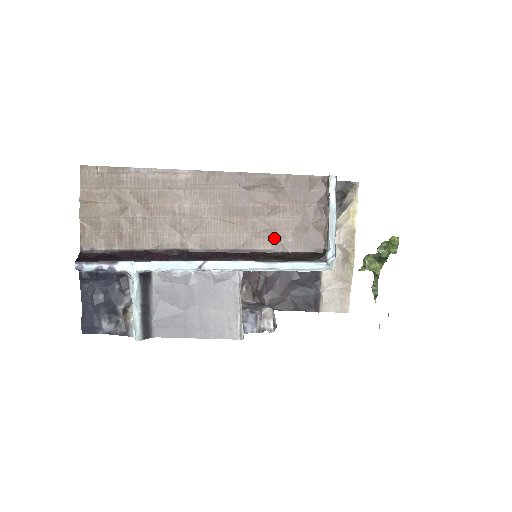
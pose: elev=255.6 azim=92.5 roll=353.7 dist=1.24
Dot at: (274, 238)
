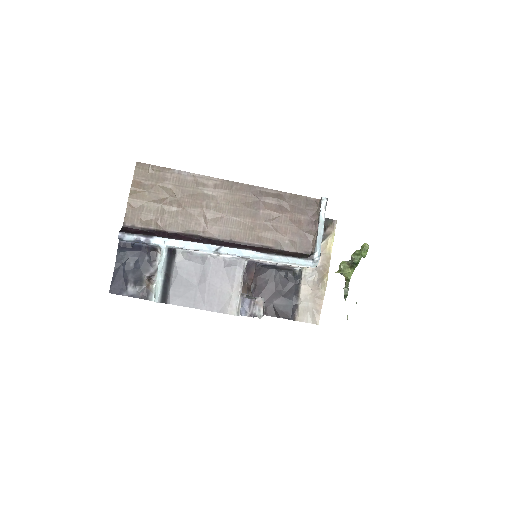
Dot at: (275, 238)
